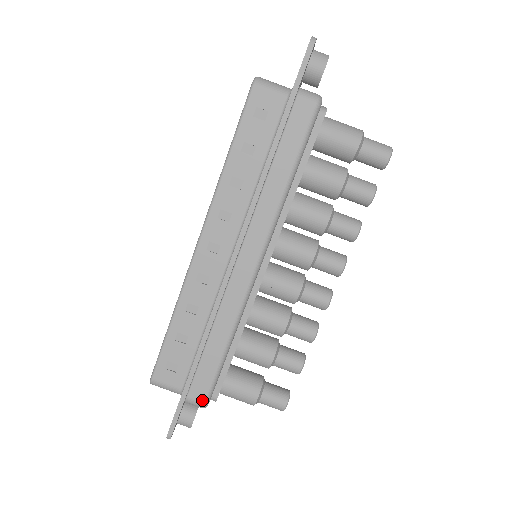
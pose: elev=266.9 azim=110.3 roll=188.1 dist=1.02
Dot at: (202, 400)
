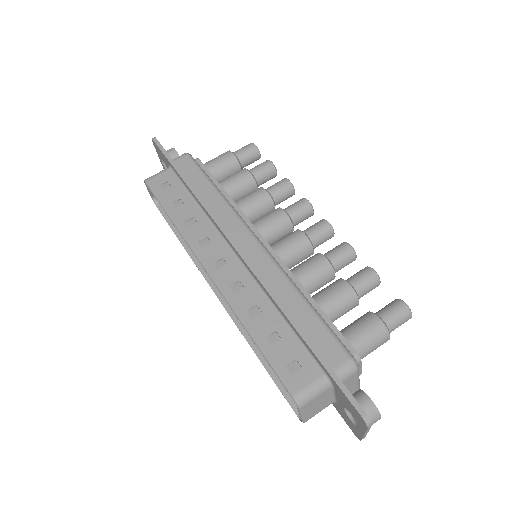
Dot at: (345, 358)
